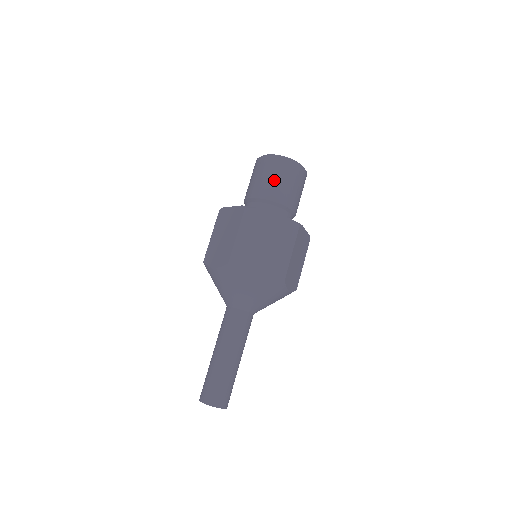
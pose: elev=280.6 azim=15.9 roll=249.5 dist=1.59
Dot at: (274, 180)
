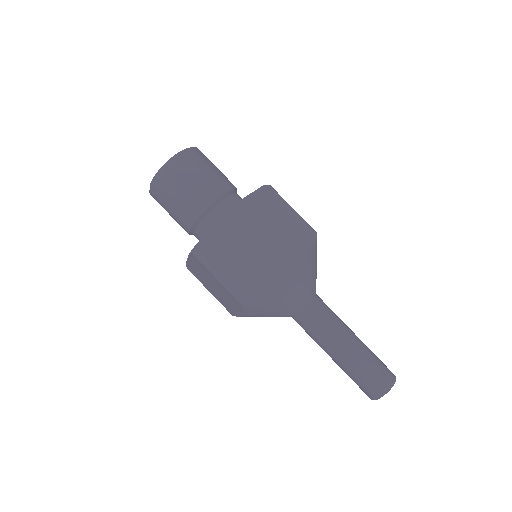
Dot at: (206, 174)
